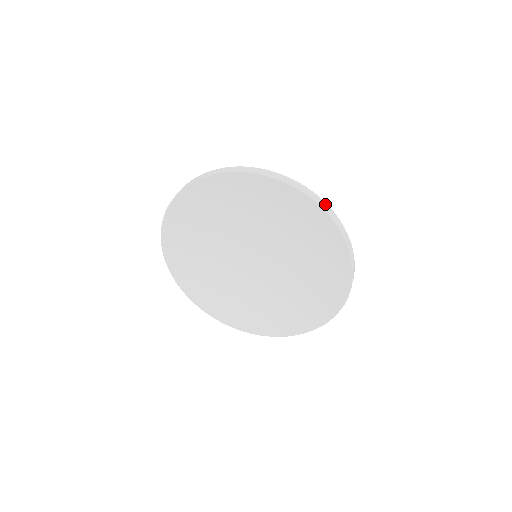
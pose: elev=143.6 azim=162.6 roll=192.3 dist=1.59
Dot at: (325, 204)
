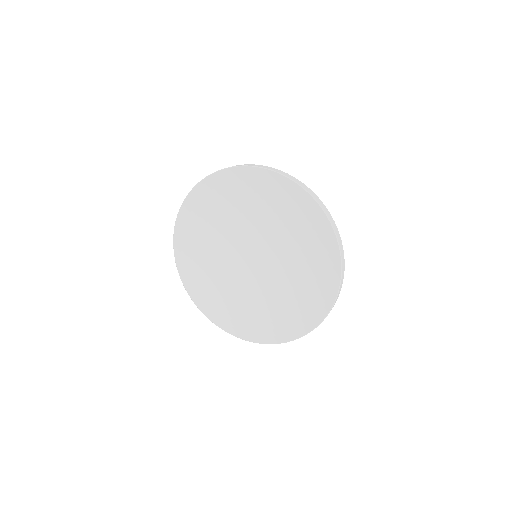
Dot at: (341, 287)
